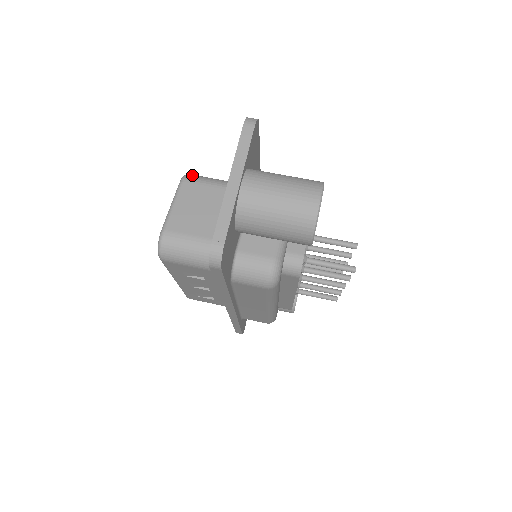
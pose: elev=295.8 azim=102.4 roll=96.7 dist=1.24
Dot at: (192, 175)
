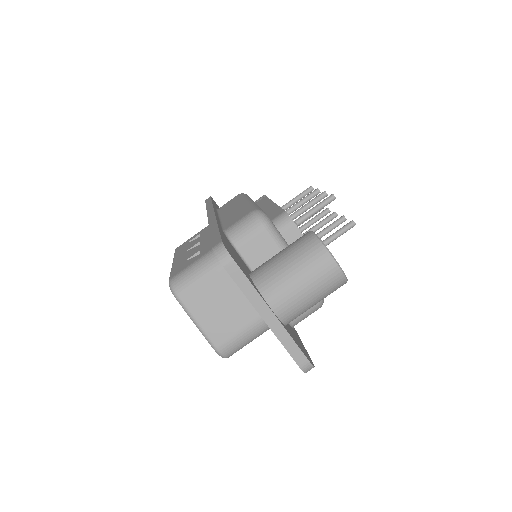
Dot at: (177, 284)
